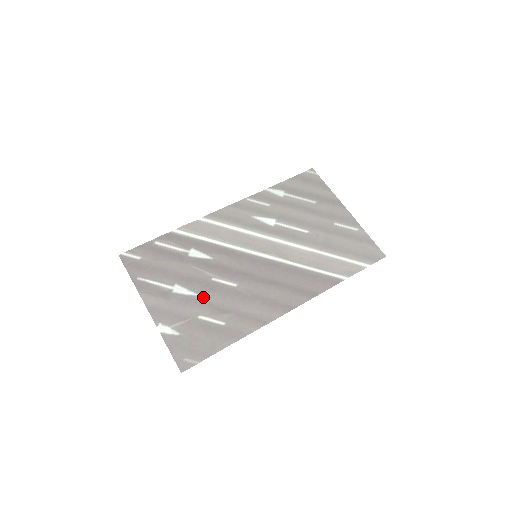
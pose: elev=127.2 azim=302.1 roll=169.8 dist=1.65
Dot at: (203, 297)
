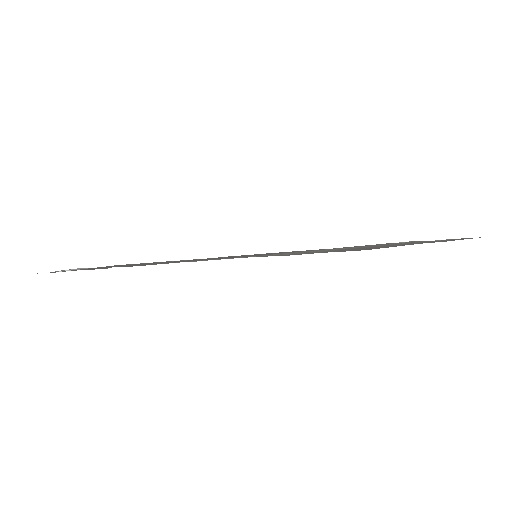
Dot at: occluded
